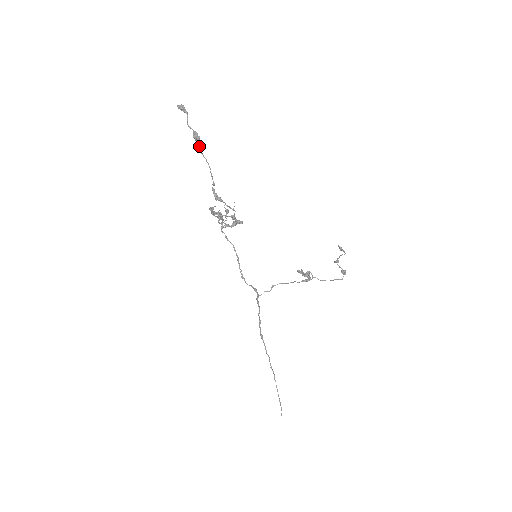
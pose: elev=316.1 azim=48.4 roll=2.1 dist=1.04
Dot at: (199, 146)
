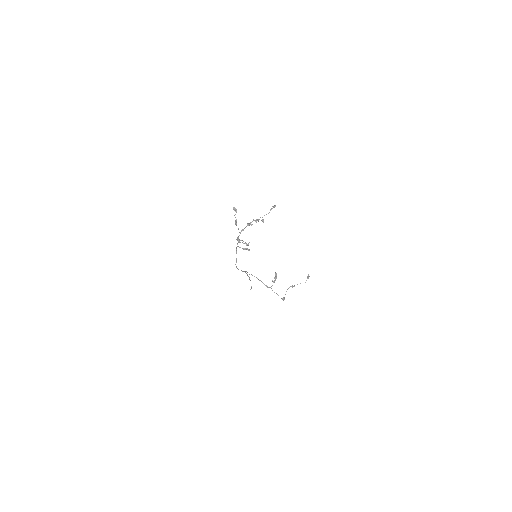
Dot at: (236, 225)
